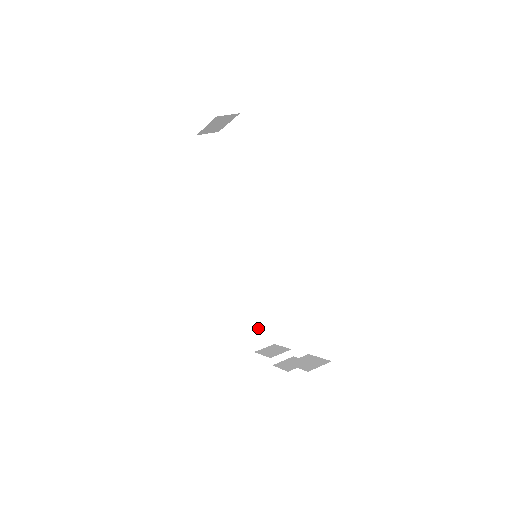
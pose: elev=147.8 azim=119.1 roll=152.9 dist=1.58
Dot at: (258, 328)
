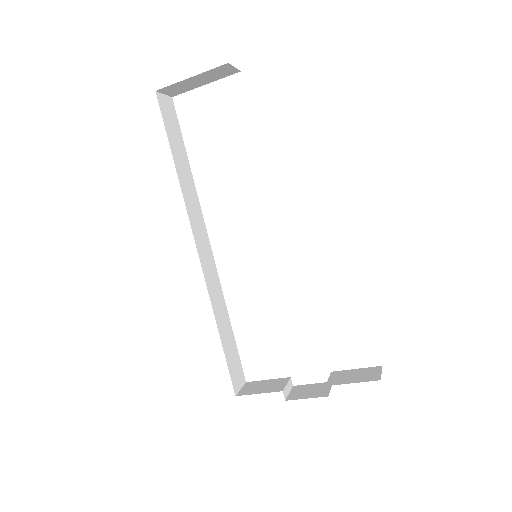
Dot at: (233, 362)
